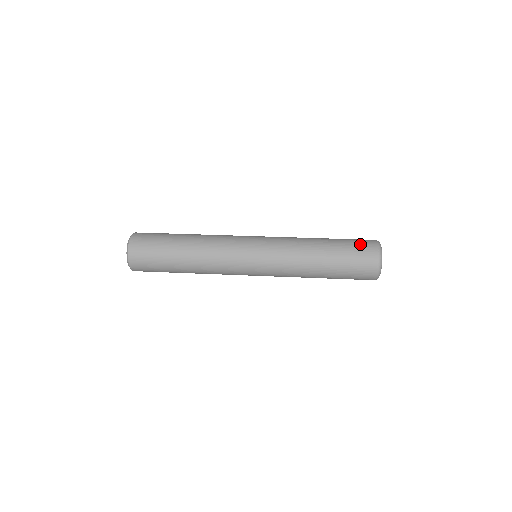
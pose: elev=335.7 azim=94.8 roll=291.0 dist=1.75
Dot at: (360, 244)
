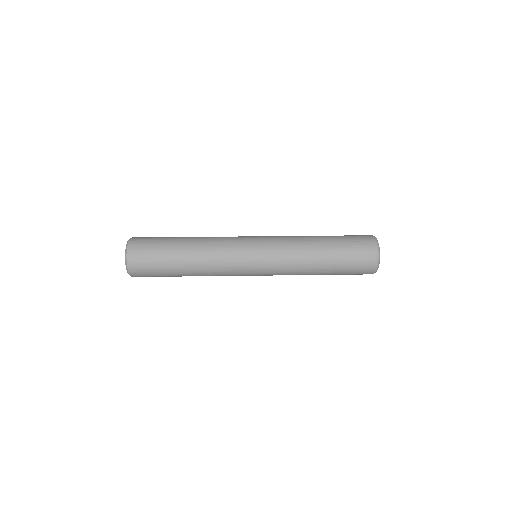
Dot at: (358, 241)
